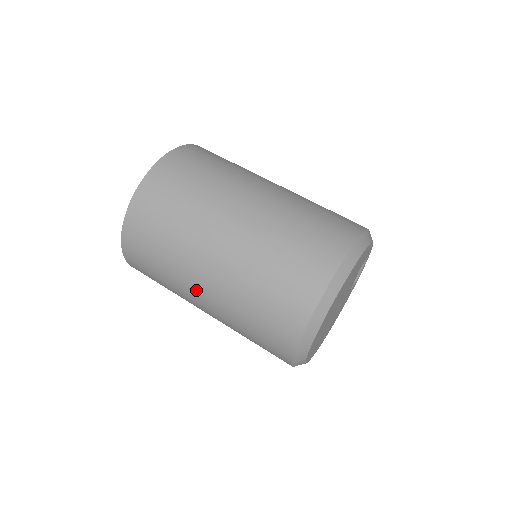
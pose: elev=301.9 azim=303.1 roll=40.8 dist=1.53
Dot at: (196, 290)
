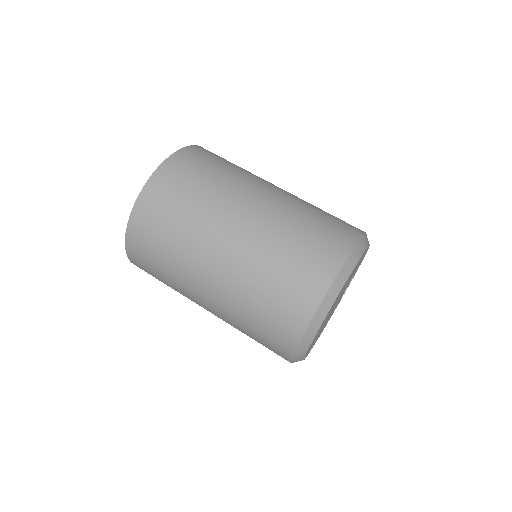
Dot at: (209, 260)
